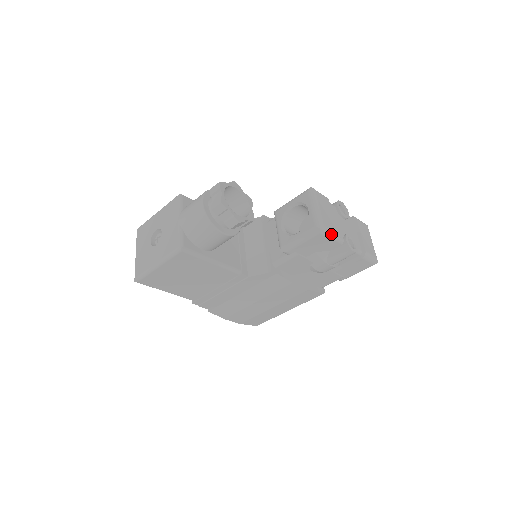
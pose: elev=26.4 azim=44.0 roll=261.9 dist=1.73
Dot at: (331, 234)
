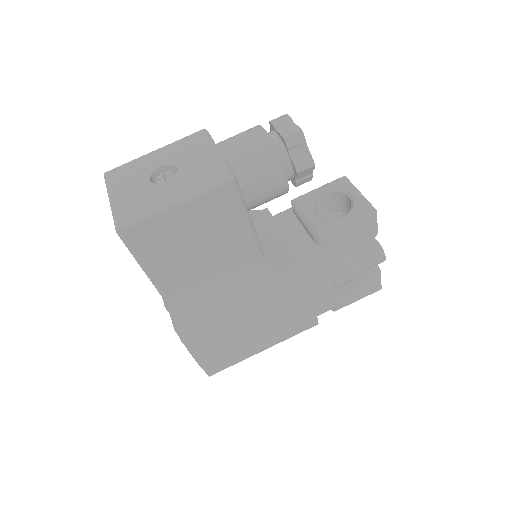
Dot at: (377, 225)
